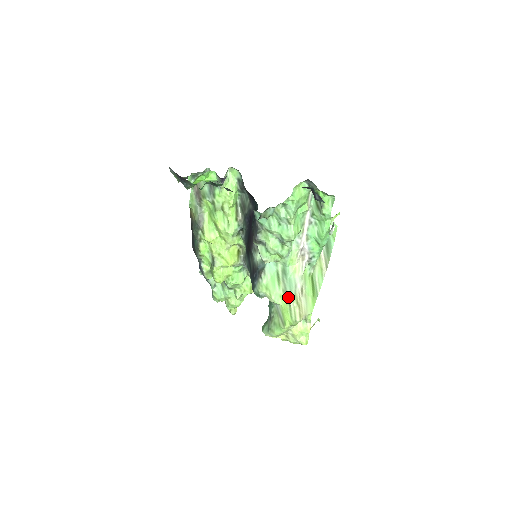
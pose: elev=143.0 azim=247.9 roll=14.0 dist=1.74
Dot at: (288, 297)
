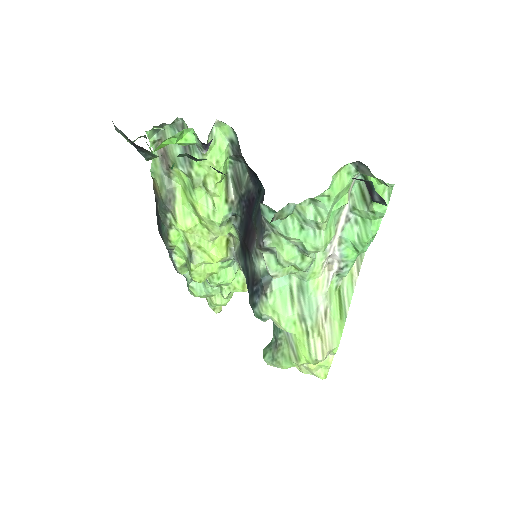
Dot at: (306, 325)
